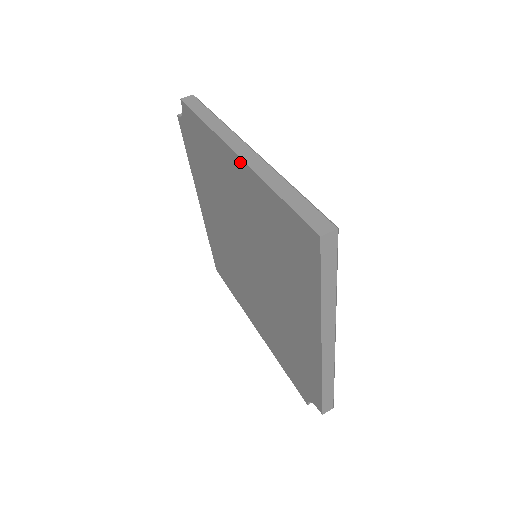
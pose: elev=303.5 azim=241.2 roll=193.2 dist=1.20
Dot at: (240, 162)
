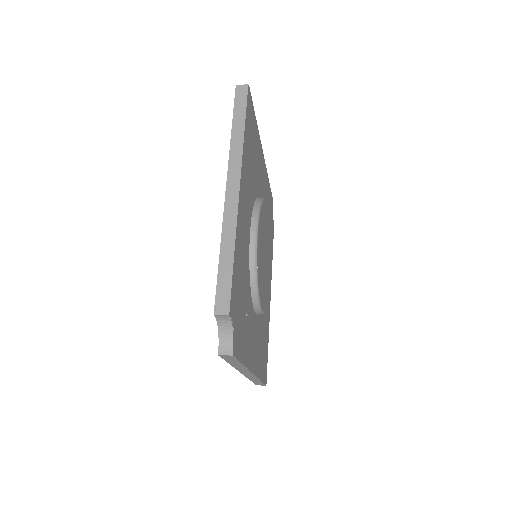
Dot at: occluded
